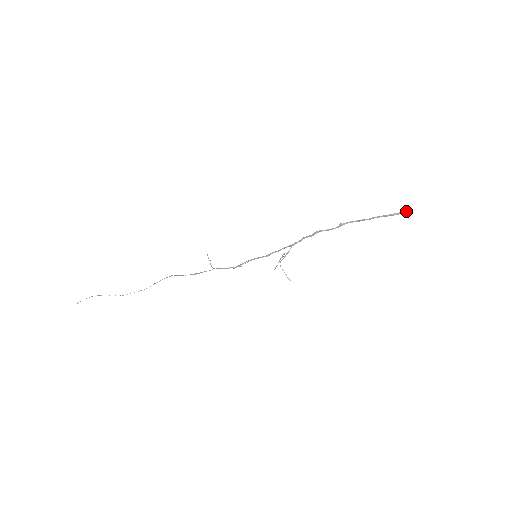
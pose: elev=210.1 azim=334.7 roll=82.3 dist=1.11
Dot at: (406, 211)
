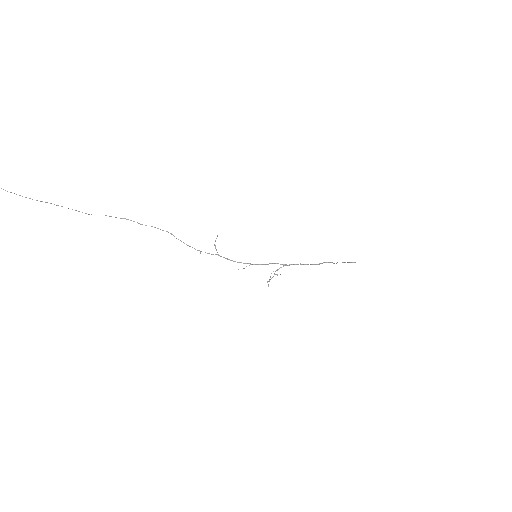
Dot at: occluded
